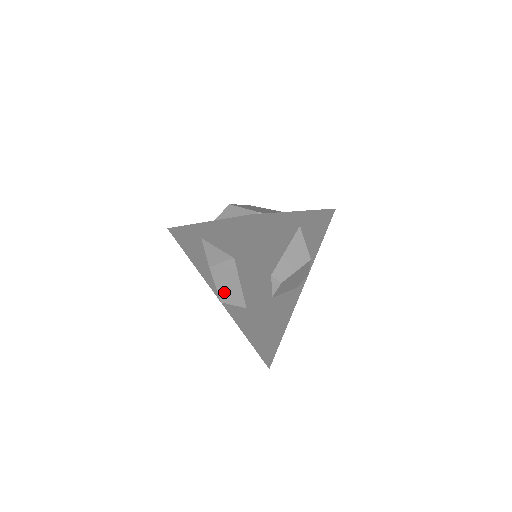
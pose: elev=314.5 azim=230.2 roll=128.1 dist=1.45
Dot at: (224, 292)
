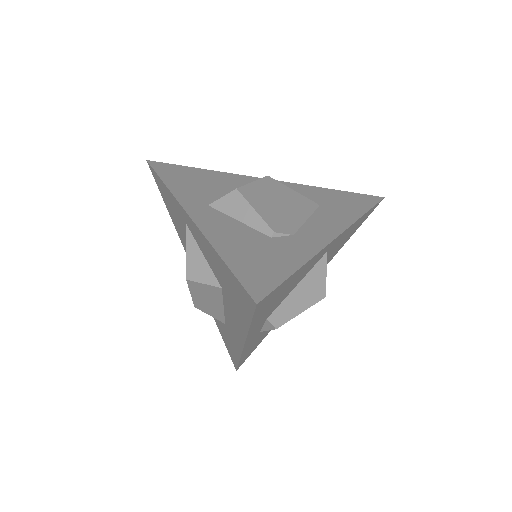
Dot at: (200, 303)
